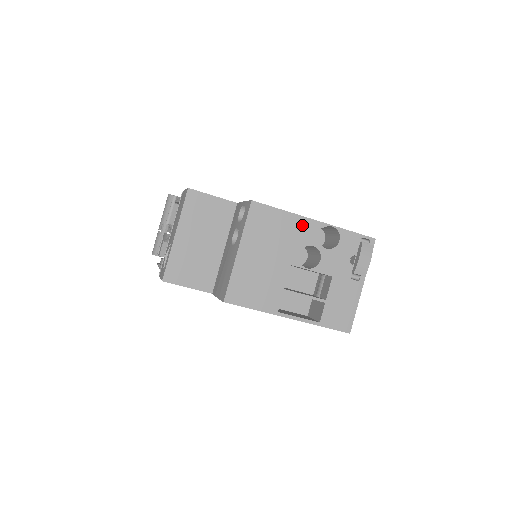
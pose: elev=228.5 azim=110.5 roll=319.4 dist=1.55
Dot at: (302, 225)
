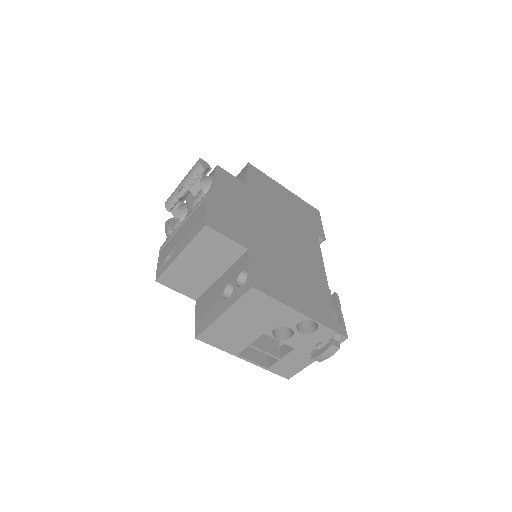
Dot at: (289, 314)
